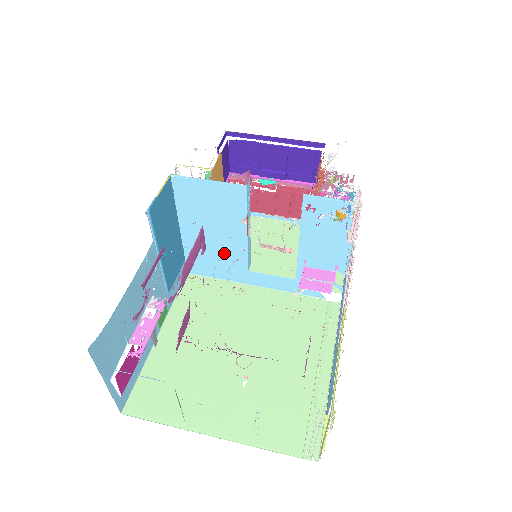
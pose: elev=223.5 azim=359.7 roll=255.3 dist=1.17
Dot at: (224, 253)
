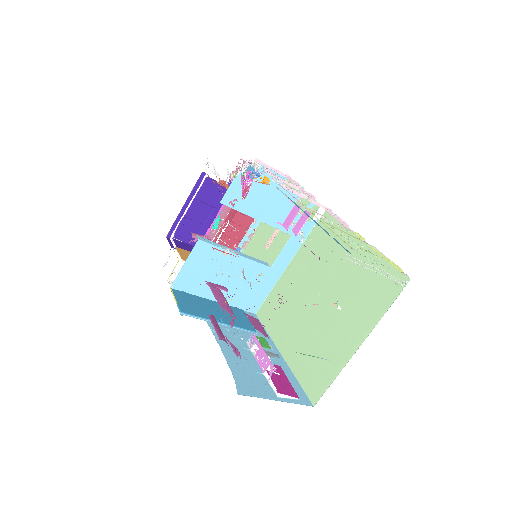
Dot at: (248, 279)
